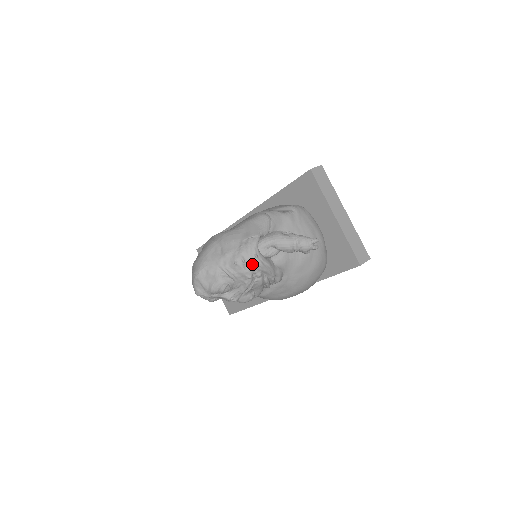
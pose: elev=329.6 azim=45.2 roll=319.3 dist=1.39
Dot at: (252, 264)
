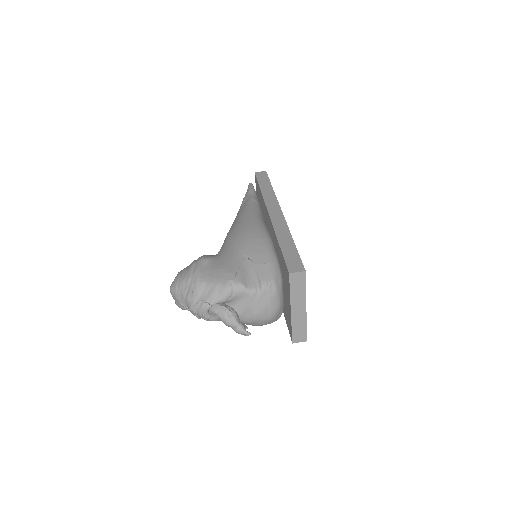
Dot at: (200, 316)
